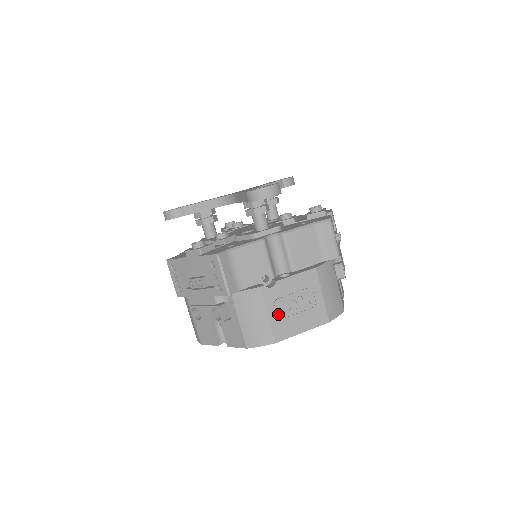
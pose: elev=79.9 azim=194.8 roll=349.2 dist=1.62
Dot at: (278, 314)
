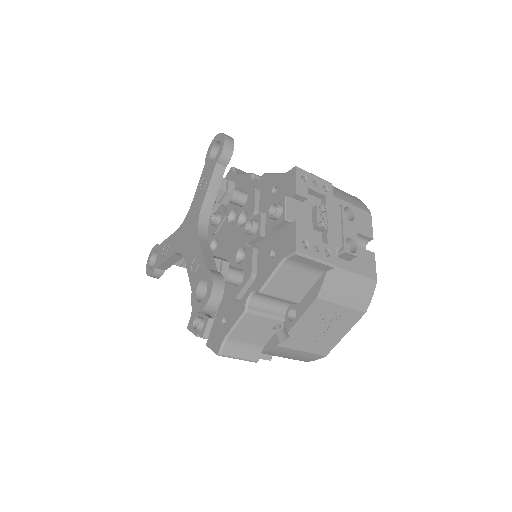
Dot at: (311, 344)
